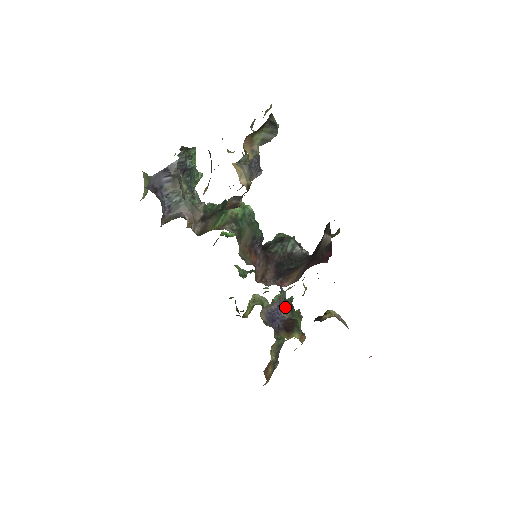
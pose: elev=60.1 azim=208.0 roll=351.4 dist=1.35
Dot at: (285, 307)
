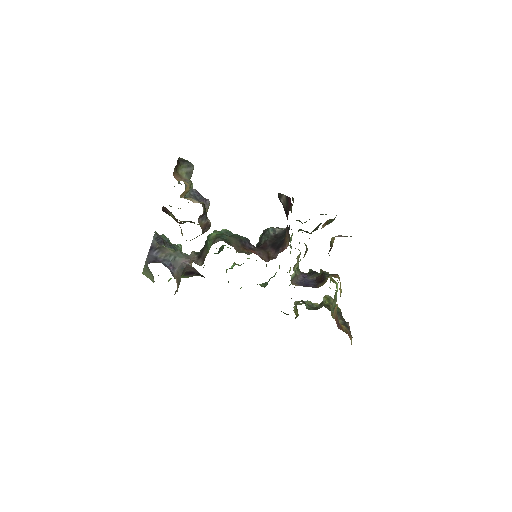
Dot at: (309, 275)
